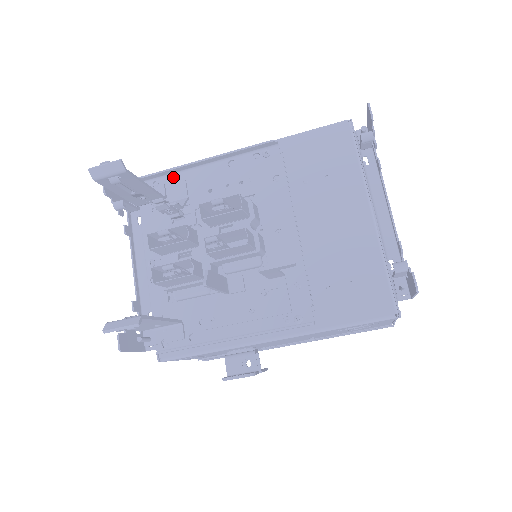
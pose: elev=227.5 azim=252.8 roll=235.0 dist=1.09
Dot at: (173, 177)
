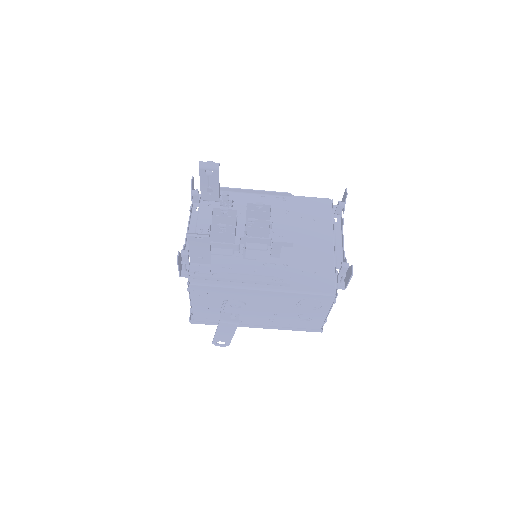
Dot at: occluded
